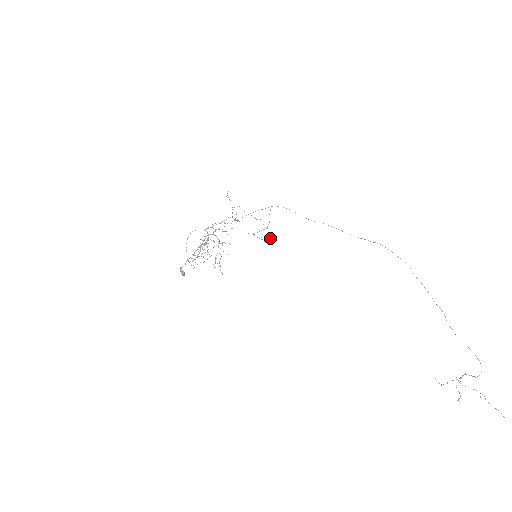
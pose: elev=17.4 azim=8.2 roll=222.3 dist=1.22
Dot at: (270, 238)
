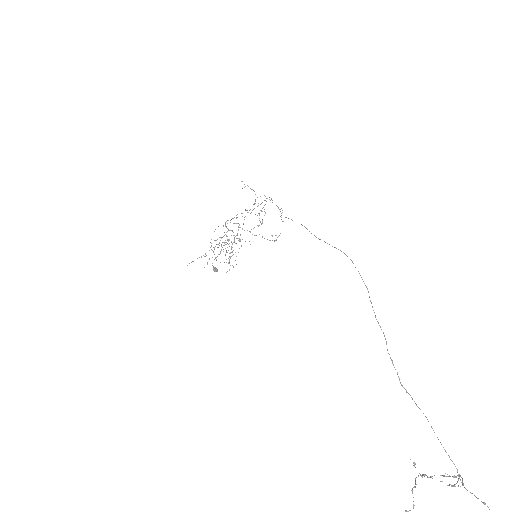
Dot at: (280, 233)
